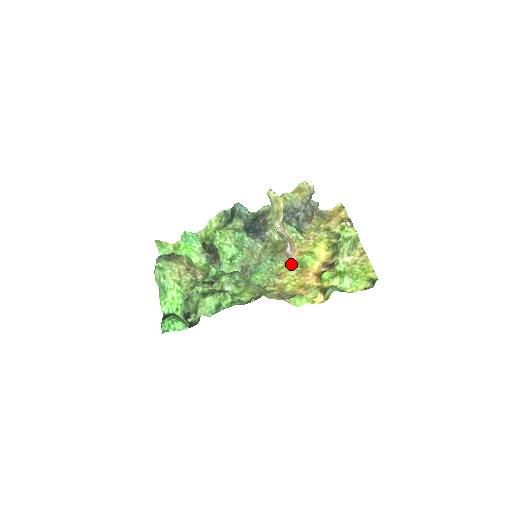
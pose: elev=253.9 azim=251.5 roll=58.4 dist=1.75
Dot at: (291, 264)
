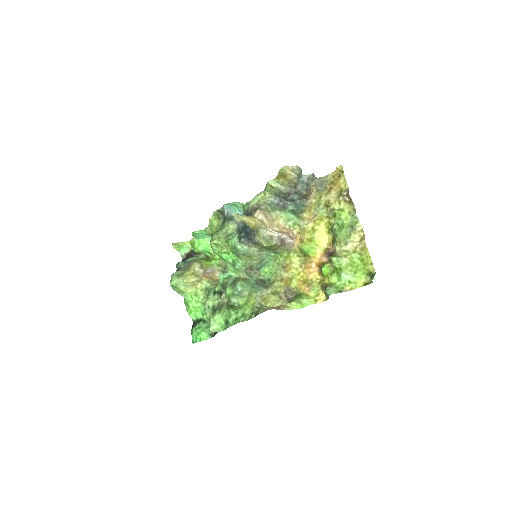
Dot at: (294, 253)
